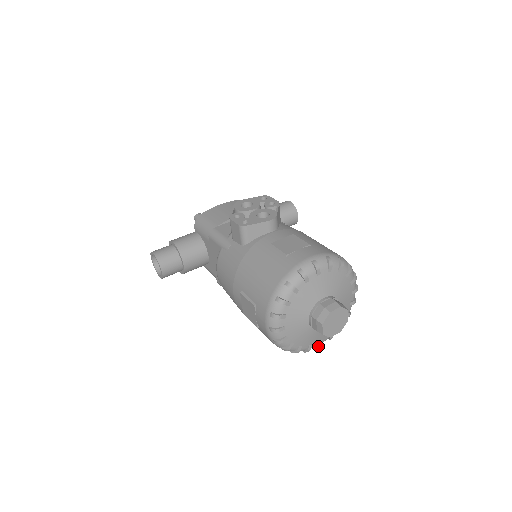
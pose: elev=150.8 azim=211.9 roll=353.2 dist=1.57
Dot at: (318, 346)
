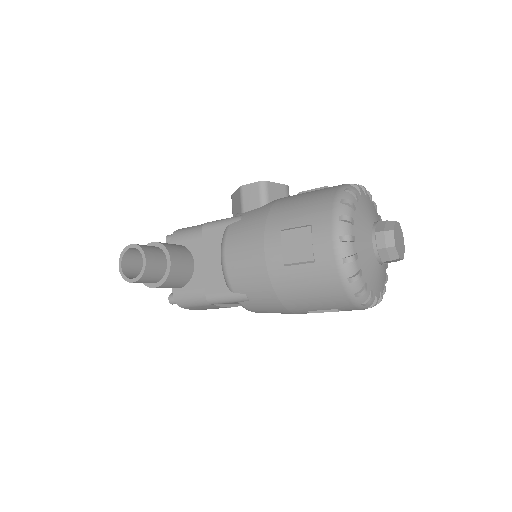
Dot at: (375, 301)
